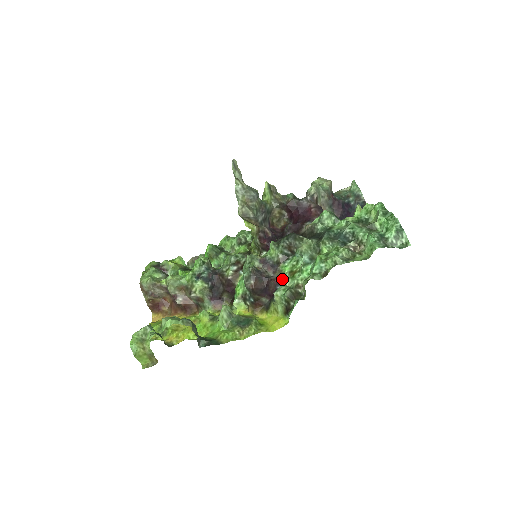
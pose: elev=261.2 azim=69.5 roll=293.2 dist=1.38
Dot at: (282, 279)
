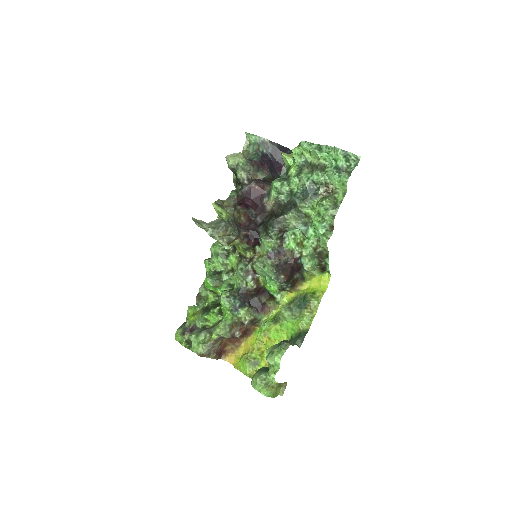
Dot at: (297, 254)
